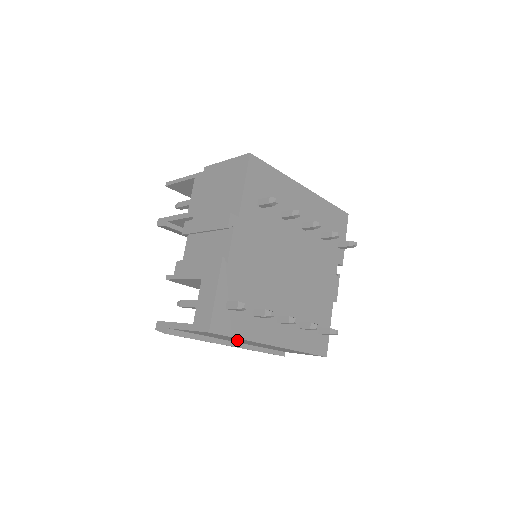
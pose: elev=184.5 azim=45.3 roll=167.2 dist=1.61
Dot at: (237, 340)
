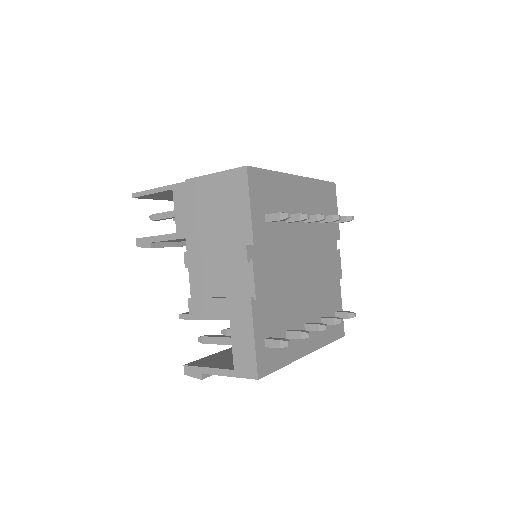
Dot at: occluded
